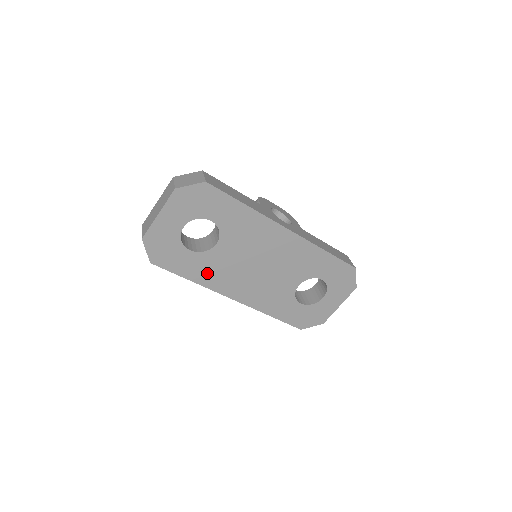
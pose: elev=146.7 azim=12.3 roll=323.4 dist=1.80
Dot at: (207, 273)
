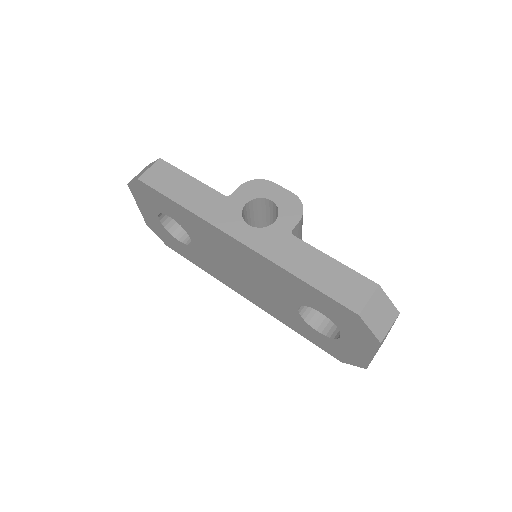
Dot at: (207, 266)
